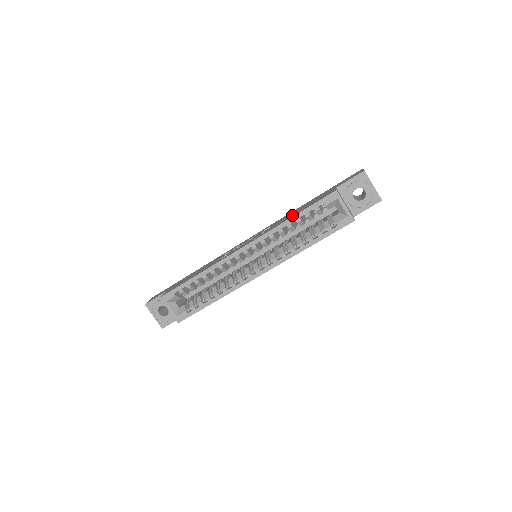
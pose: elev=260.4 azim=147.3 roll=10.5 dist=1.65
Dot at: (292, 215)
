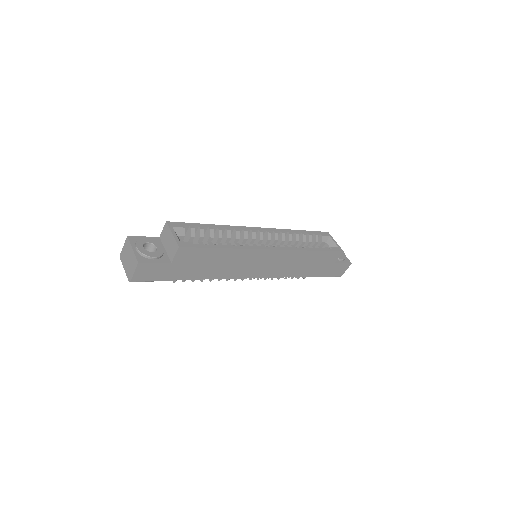
Dot at: occluded
